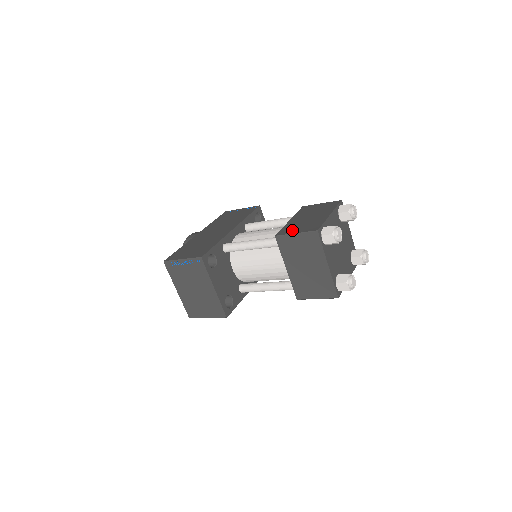
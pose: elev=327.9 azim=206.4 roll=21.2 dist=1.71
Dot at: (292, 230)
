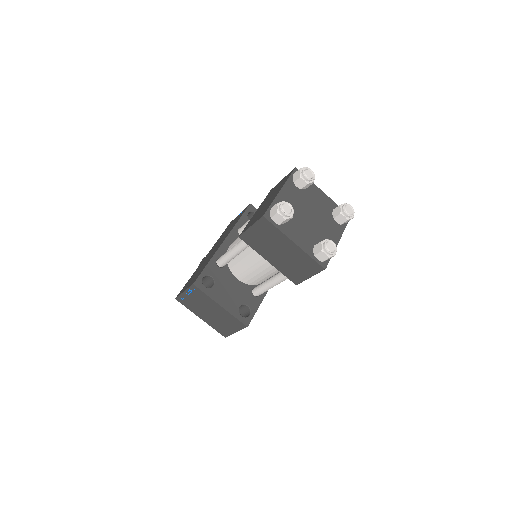
Dot at: (250, 224)
